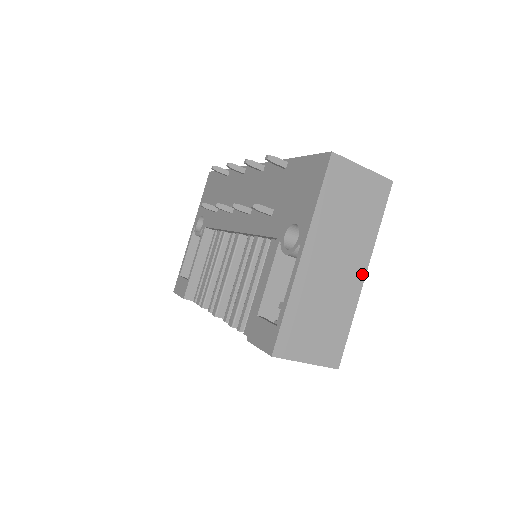
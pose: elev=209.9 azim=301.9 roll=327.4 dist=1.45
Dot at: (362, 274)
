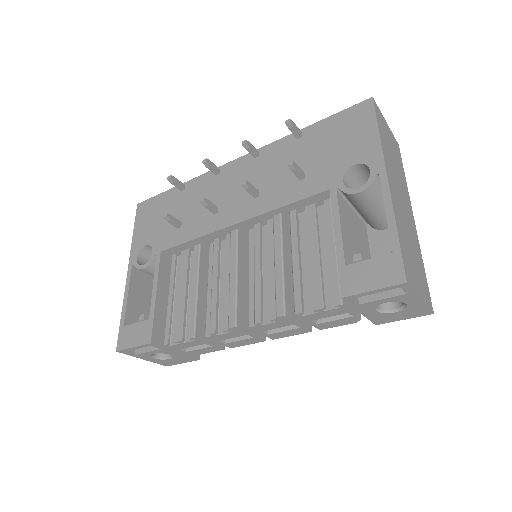
Dot at: (413, 219)
